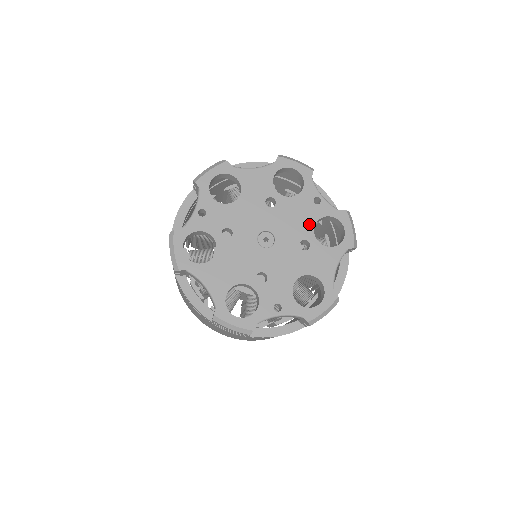
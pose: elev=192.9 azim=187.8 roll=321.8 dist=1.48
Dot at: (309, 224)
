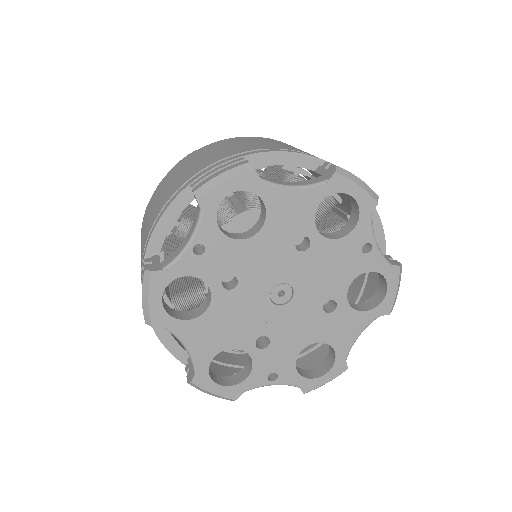
Dot at: (345, 280)
